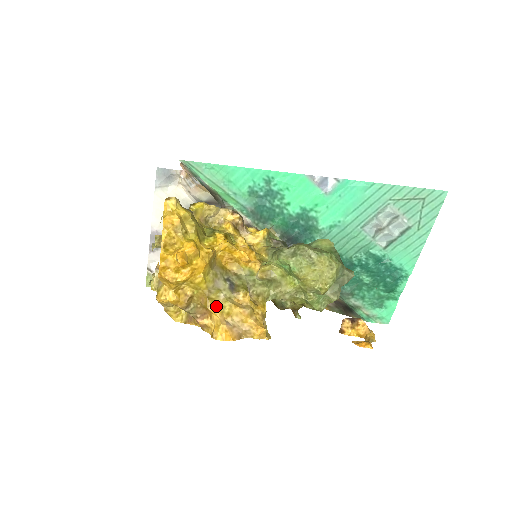
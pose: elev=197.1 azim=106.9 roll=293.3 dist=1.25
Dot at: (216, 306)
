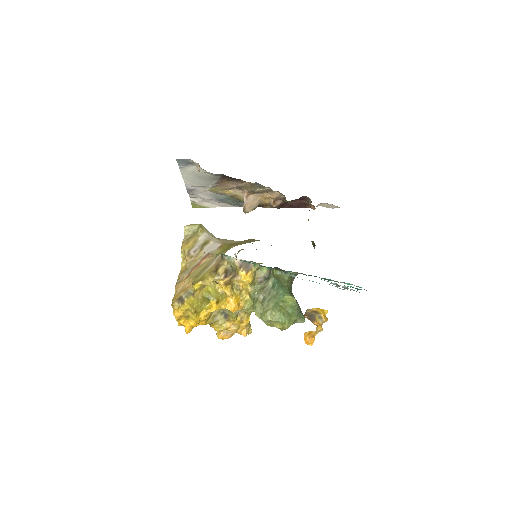
Dot at: (216, 327)
